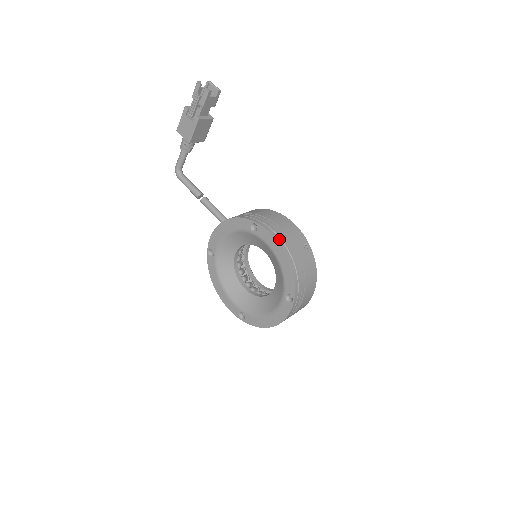
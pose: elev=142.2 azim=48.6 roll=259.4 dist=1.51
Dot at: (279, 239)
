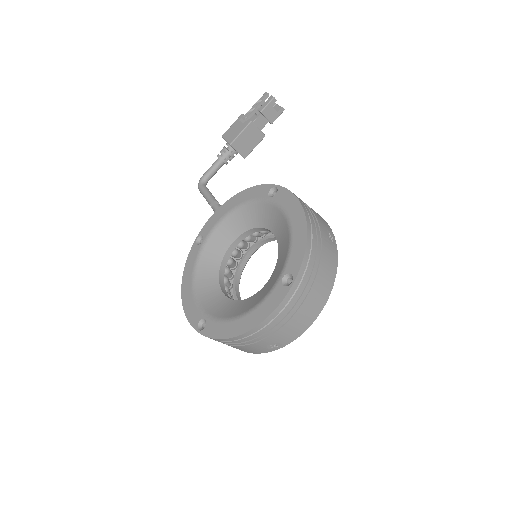
Dot at: (302, 202)
